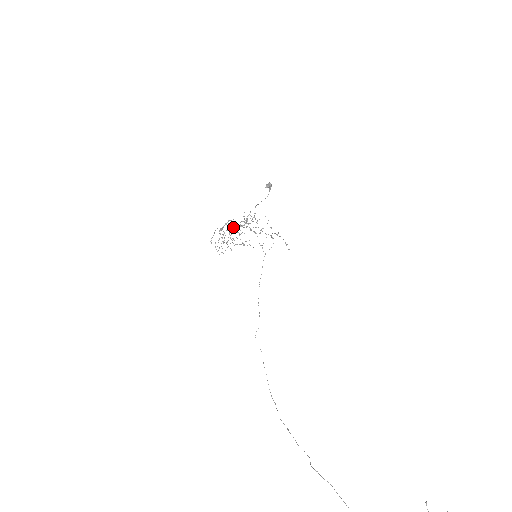
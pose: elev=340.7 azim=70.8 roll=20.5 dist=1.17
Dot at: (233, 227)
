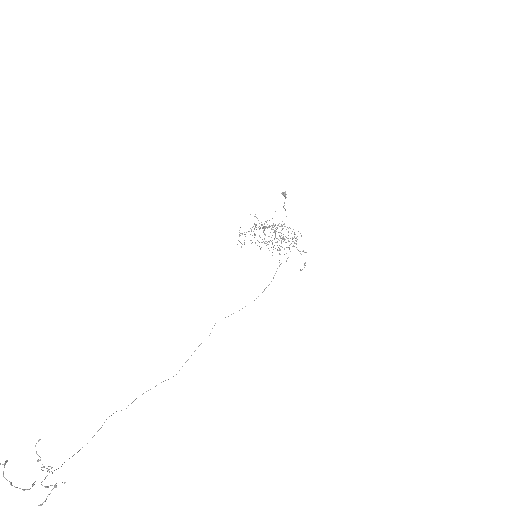
Dot at: occluded
